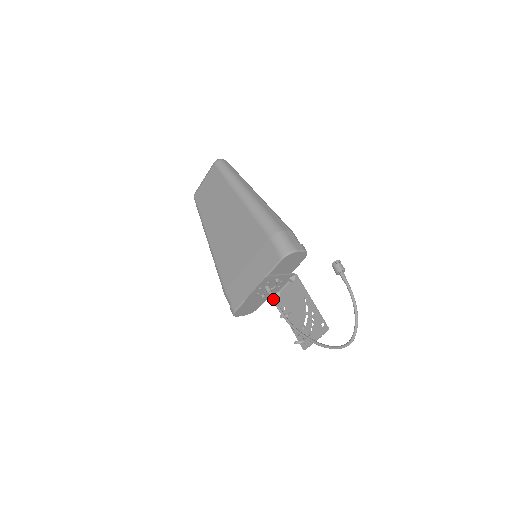
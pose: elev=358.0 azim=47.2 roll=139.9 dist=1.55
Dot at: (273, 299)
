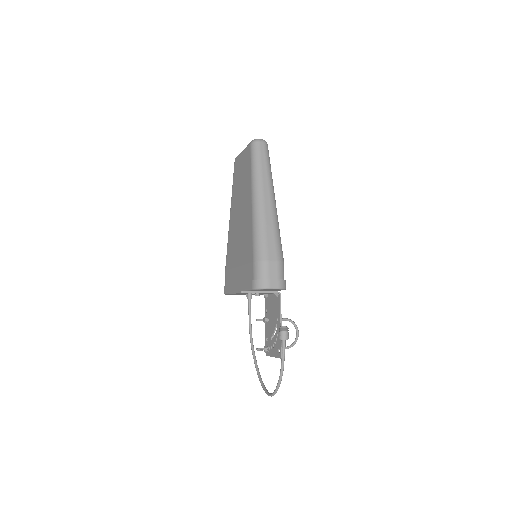
Dot at: (249, 307)
